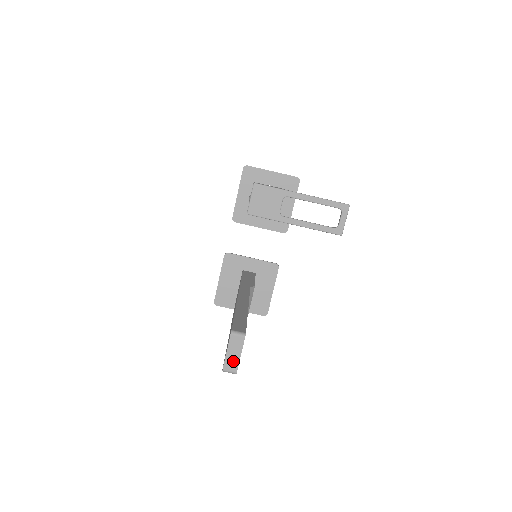
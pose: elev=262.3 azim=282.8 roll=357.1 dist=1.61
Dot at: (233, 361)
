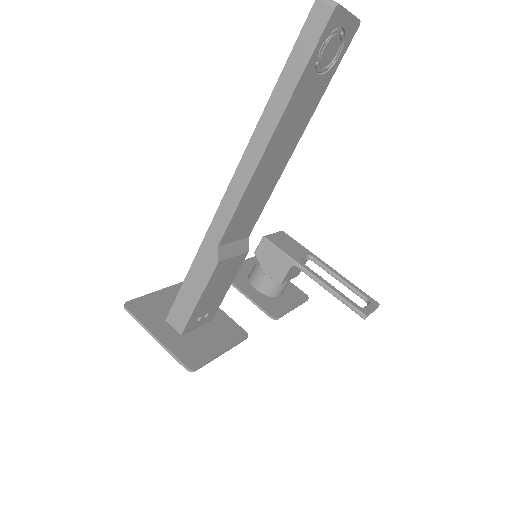
Dot at: occluded
